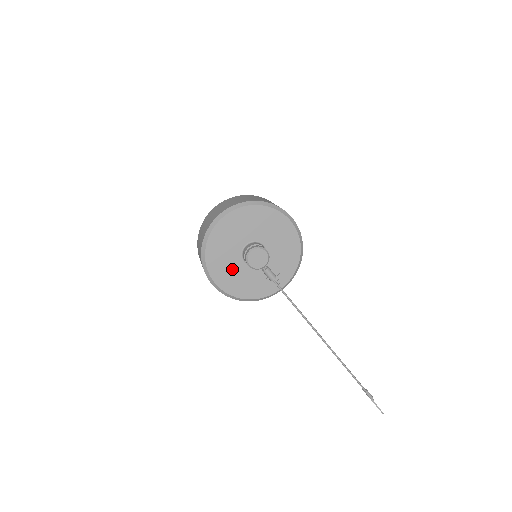
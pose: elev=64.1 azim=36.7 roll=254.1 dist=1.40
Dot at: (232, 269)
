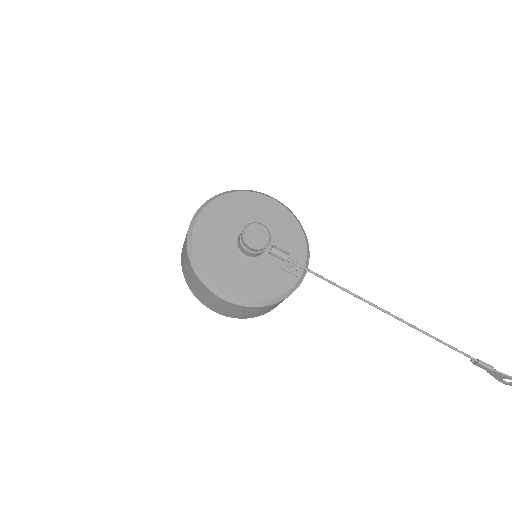
Dot at: (235, 270)
